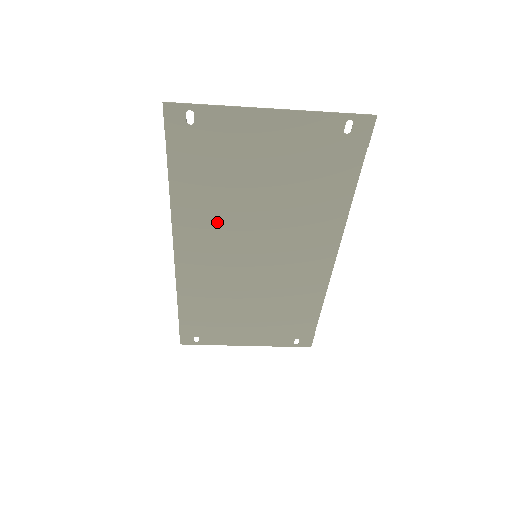
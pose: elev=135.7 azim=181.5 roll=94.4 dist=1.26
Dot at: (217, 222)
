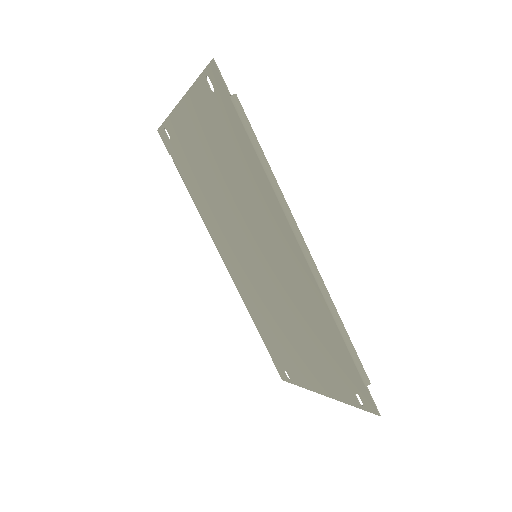
Dot at: (220, 221)
